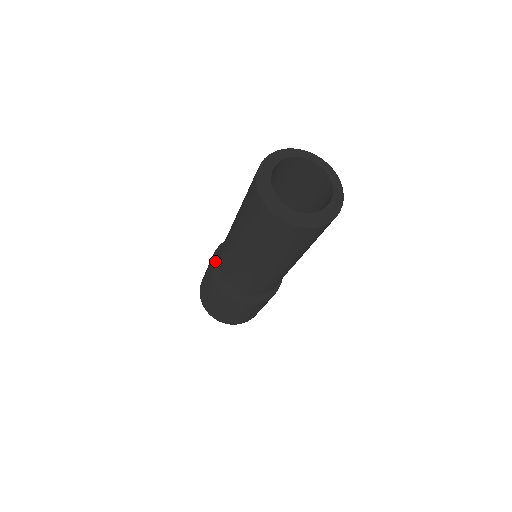
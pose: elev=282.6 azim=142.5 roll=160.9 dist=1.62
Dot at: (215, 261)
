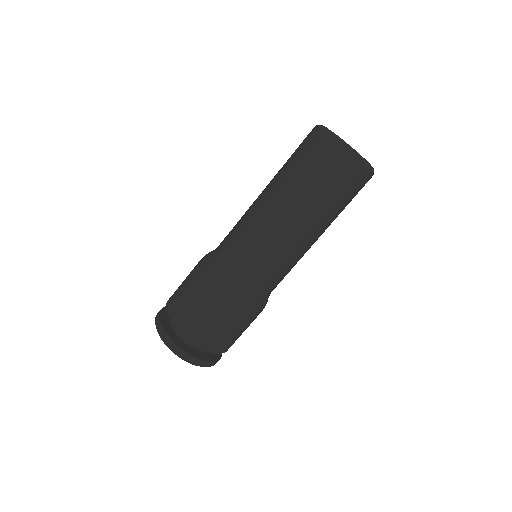
Dot at: (213, 263)
